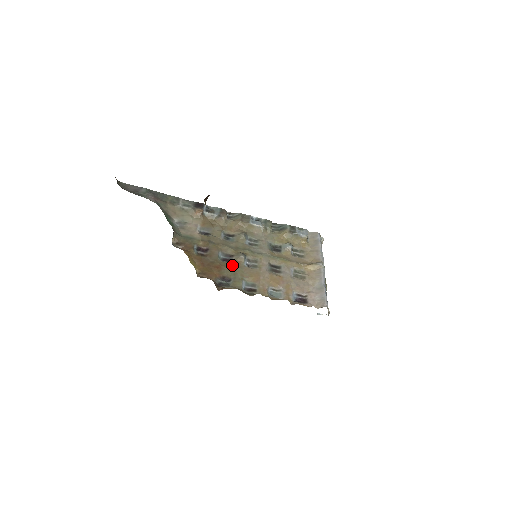
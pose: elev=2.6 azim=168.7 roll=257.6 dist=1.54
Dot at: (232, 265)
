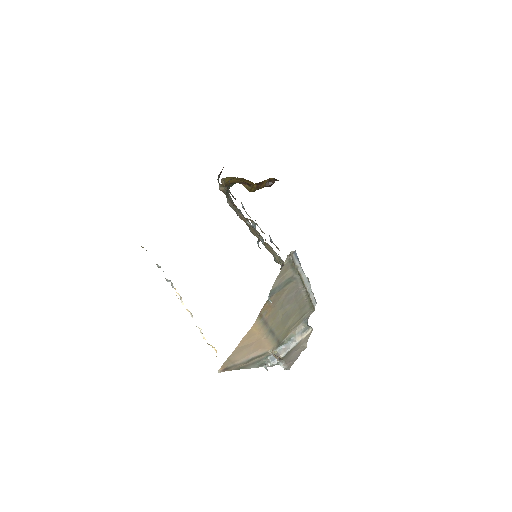
Dot at: occluded
